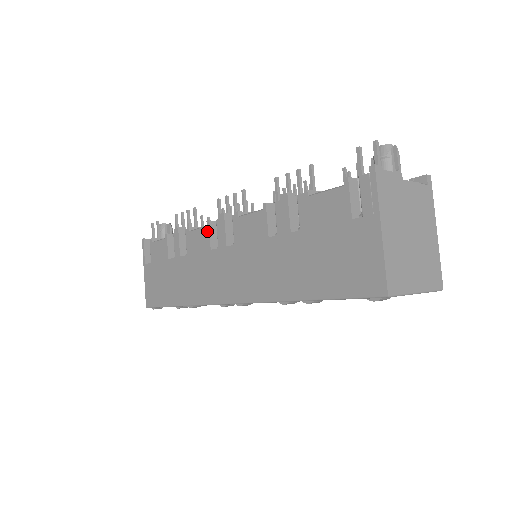
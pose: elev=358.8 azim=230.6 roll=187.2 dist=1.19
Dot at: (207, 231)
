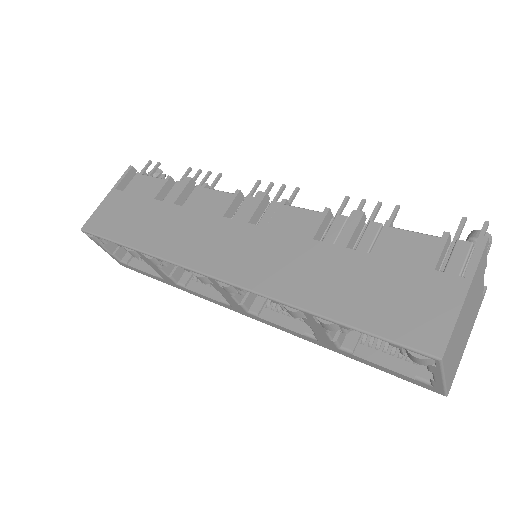
Dot at: (231, 198)
